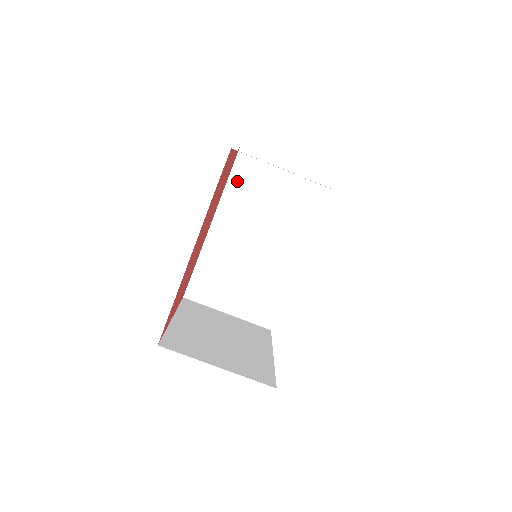
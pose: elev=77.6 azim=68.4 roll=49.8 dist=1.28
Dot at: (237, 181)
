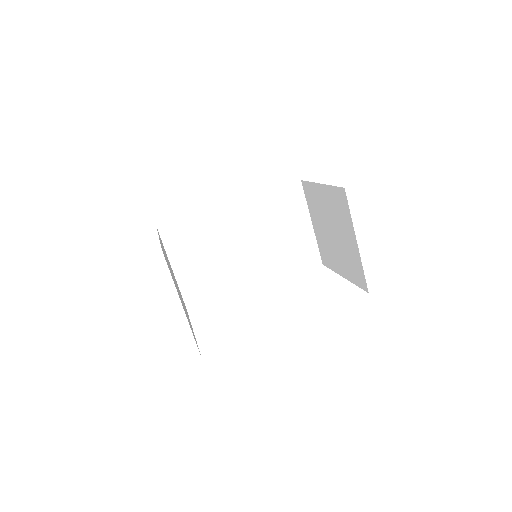
Dot at: (275, 195)
